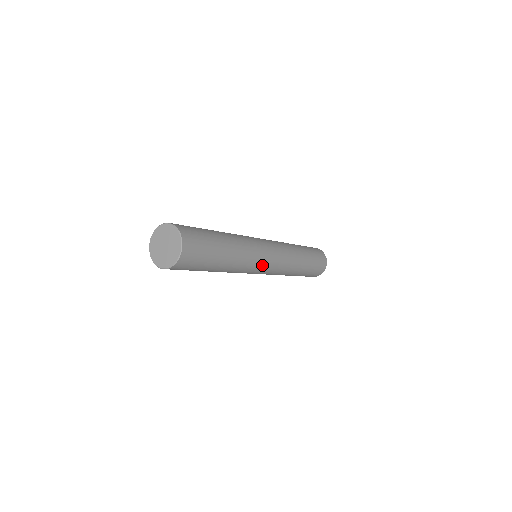
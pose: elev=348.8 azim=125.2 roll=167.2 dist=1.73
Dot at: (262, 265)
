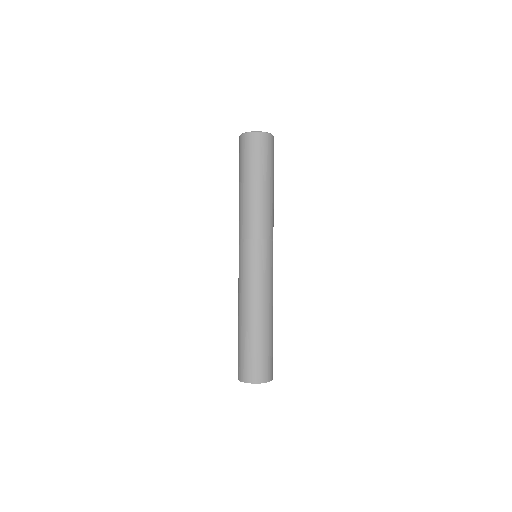
Dot at: (271, 245)
